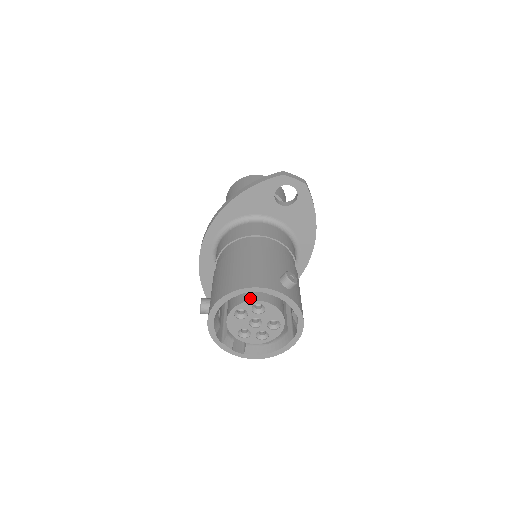
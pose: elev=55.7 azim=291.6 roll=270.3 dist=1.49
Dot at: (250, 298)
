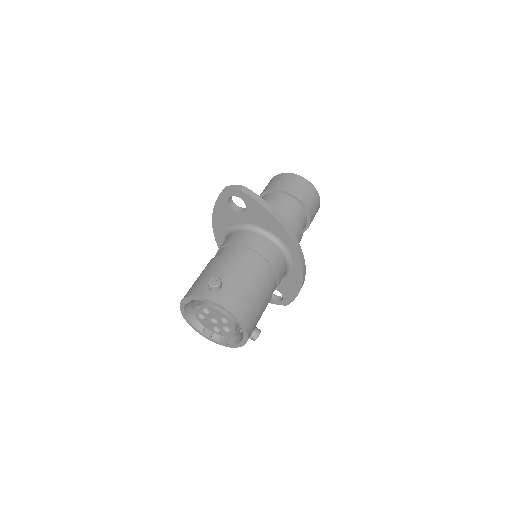
Dot at: (198, 304)
